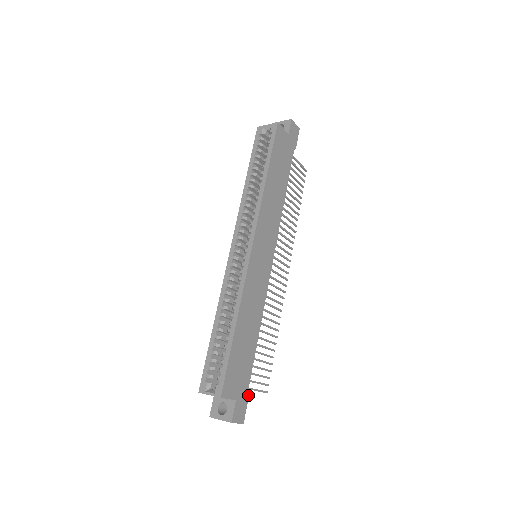
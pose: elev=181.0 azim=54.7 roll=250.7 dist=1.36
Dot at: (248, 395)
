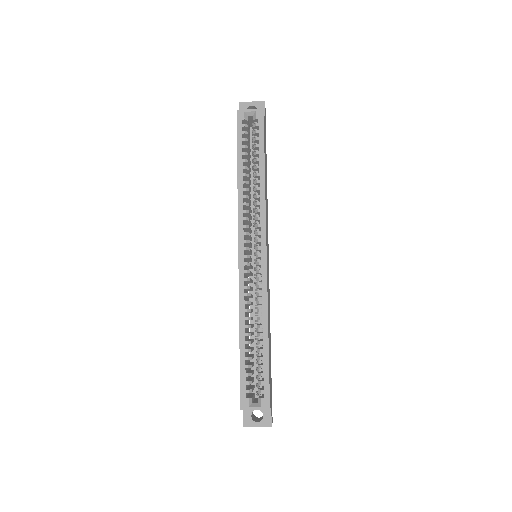
Dot at: occluded
